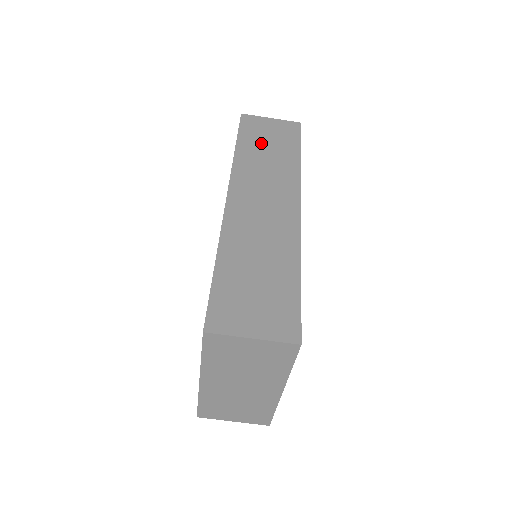
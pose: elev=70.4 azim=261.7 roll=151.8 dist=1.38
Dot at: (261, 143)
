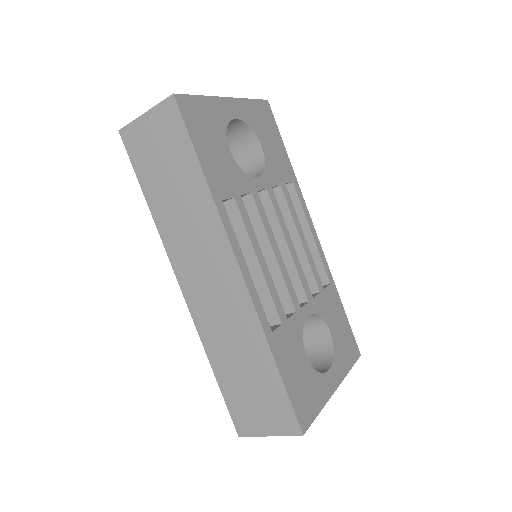
Dot at: (161, 178)
